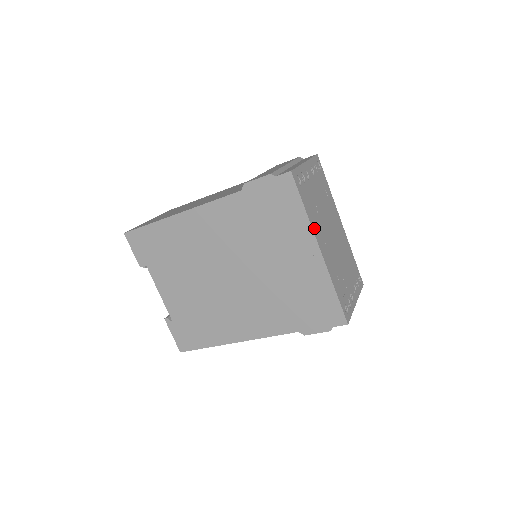
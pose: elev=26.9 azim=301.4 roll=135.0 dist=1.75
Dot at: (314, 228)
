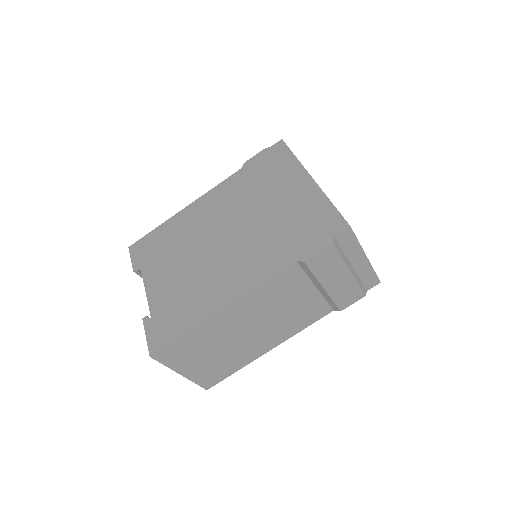
Dot at: occluded
